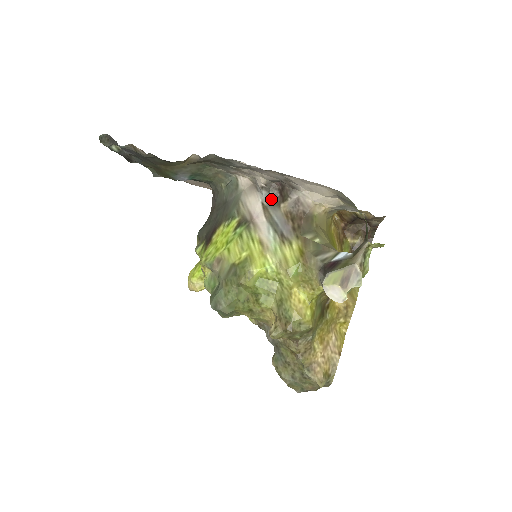
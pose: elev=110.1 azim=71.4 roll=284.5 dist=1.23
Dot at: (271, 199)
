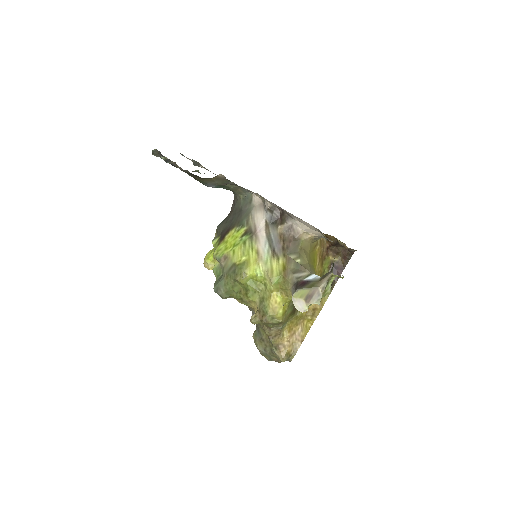
Dot at: (273, 219)
